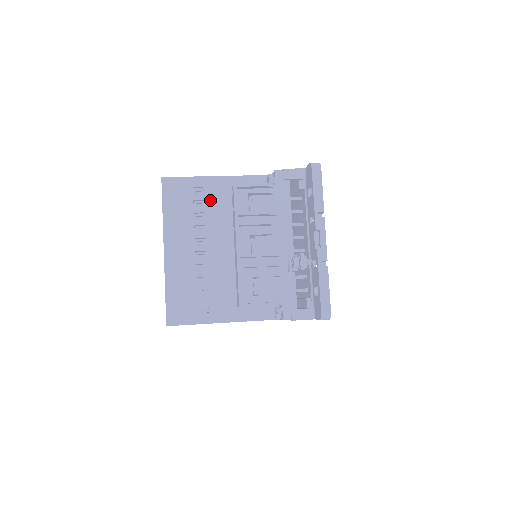
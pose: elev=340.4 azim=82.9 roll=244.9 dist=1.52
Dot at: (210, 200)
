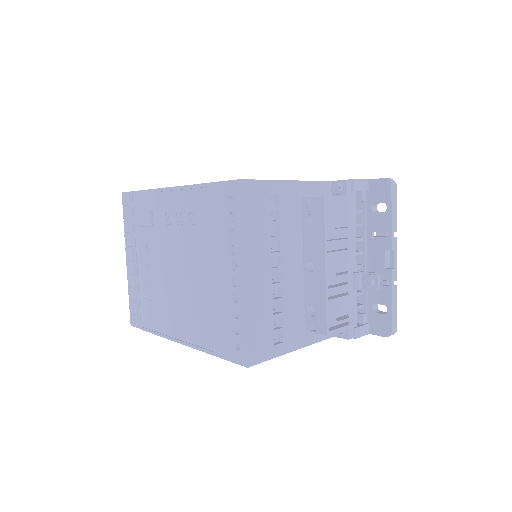
Dot at: (284, 210)
